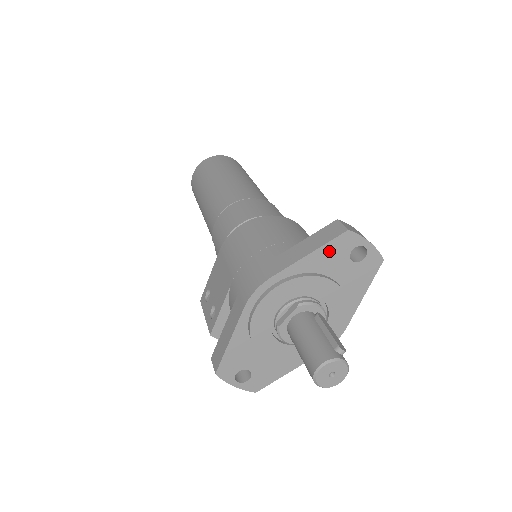
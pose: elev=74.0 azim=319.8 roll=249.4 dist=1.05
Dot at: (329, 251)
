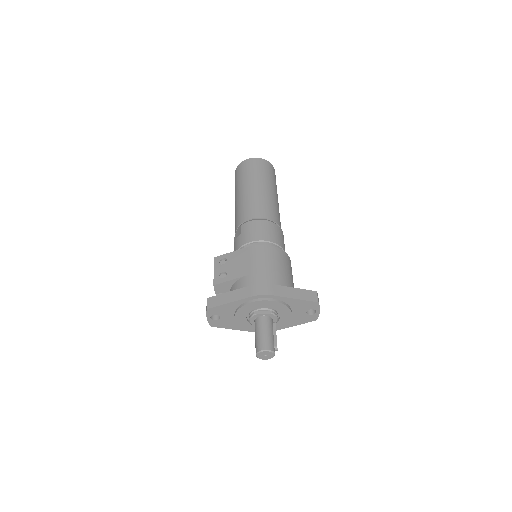
Dot at: (303, 303)
